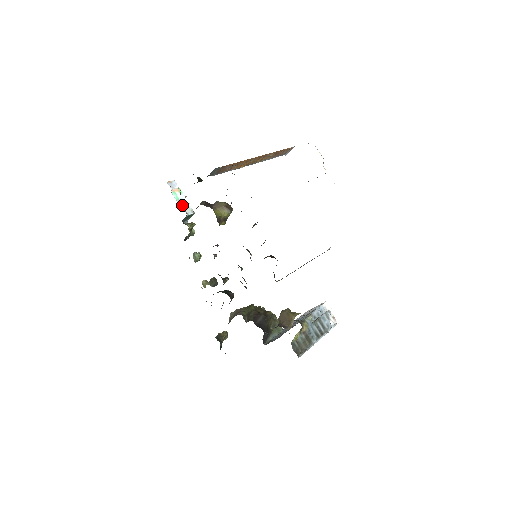
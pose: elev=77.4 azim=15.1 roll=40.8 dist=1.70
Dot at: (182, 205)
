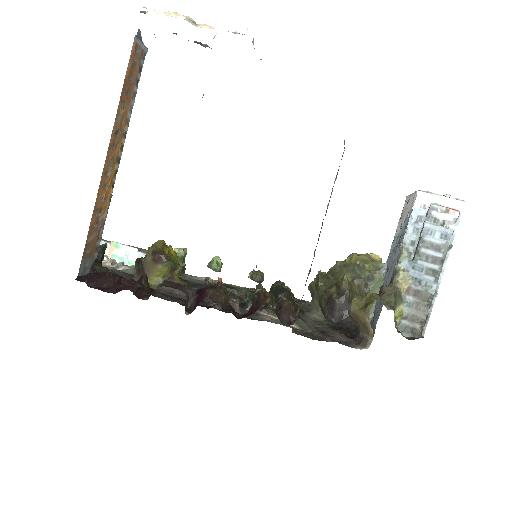
Dot at: (133, 262)
